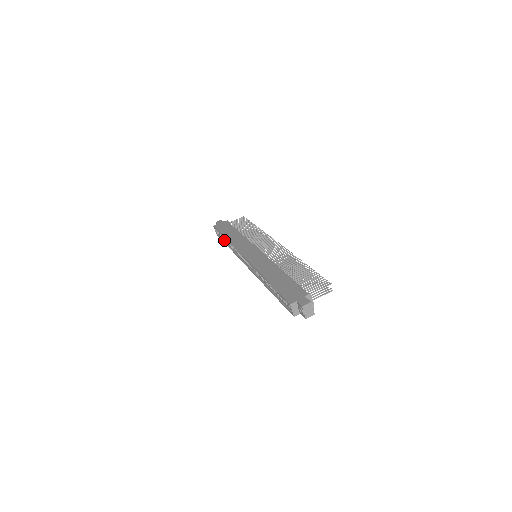
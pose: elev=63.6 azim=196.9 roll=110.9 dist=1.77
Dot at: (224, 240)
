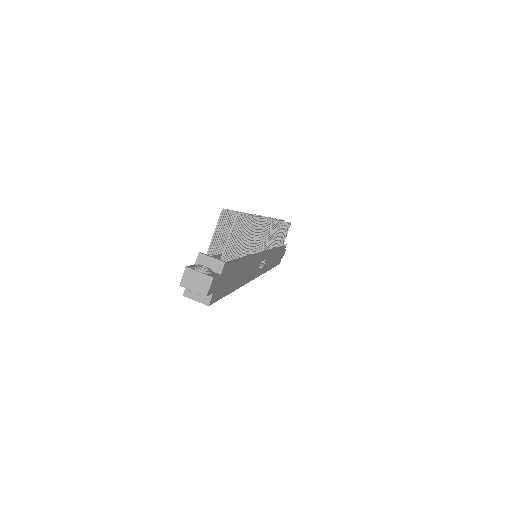
Dot at: occluded
